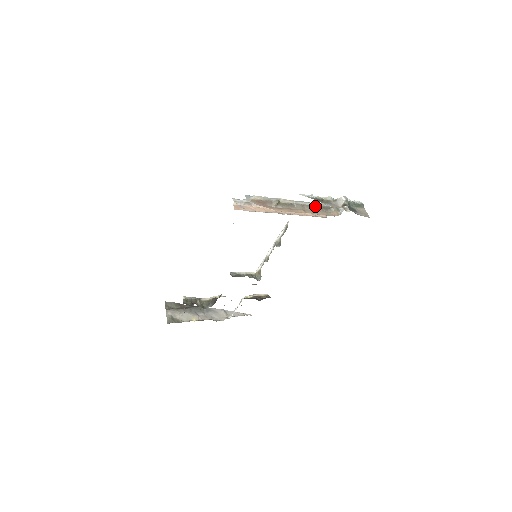
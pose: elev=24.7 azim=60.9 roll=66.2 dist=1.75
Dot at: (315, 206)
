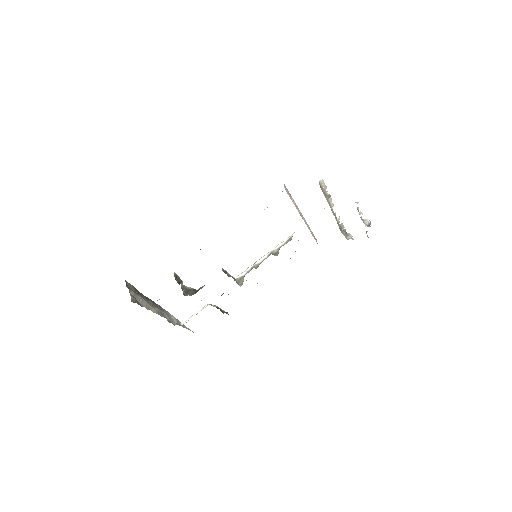
Dot at: (337, 221)
